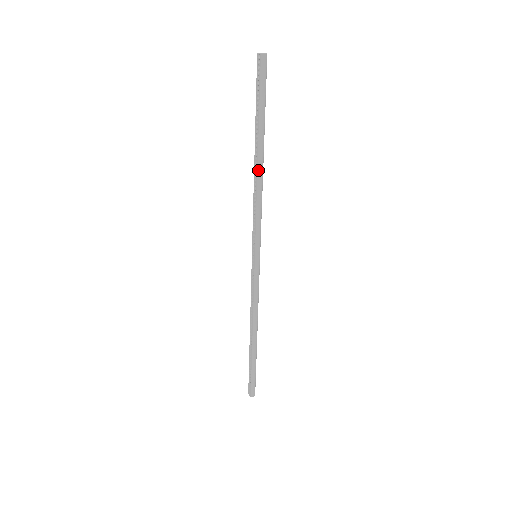
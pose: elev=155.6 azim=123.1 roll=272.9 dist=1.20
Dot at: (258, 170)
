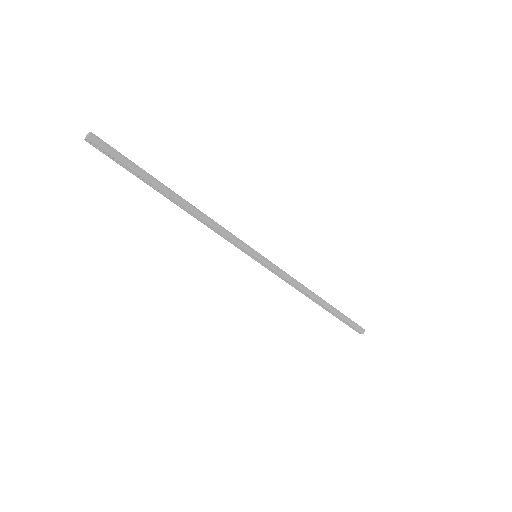
Dot at: (186, 208)
